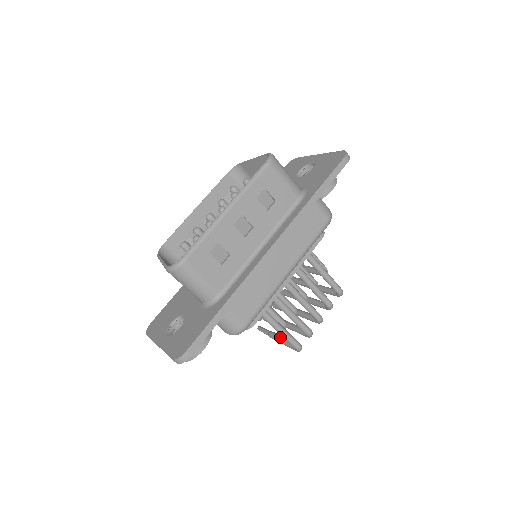
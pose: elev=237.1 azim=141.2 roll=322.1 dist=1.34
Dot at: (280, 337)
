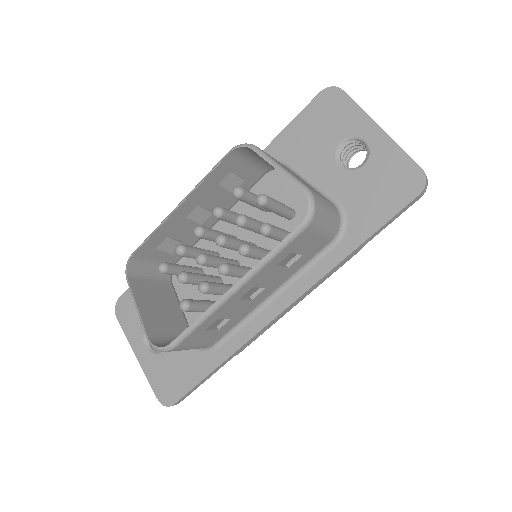
Dot at: occluded
